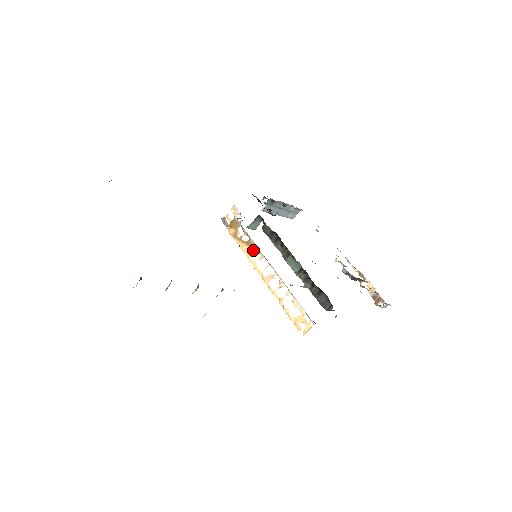
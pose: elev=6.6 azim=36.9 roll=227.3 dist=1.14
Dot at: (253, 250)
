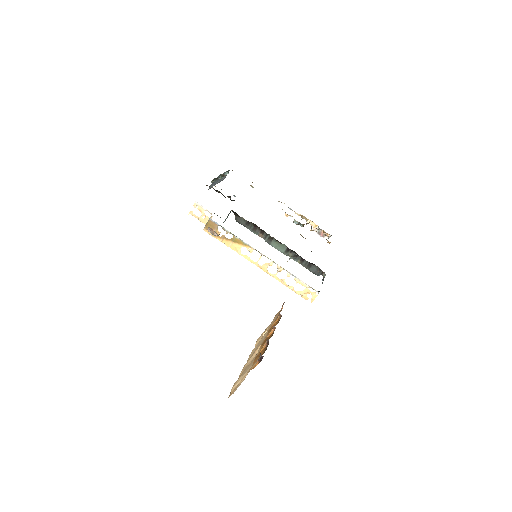
Dot at: (241, 245)
